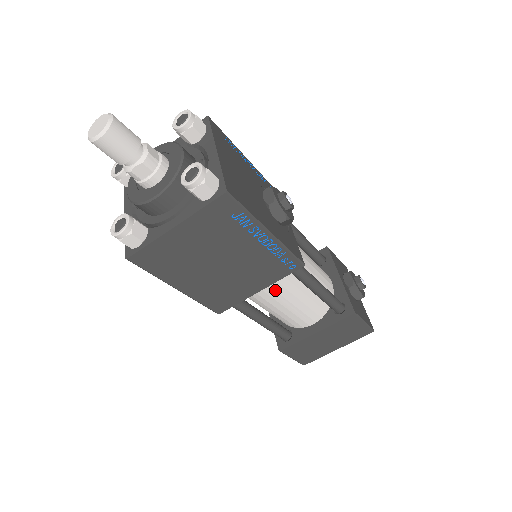
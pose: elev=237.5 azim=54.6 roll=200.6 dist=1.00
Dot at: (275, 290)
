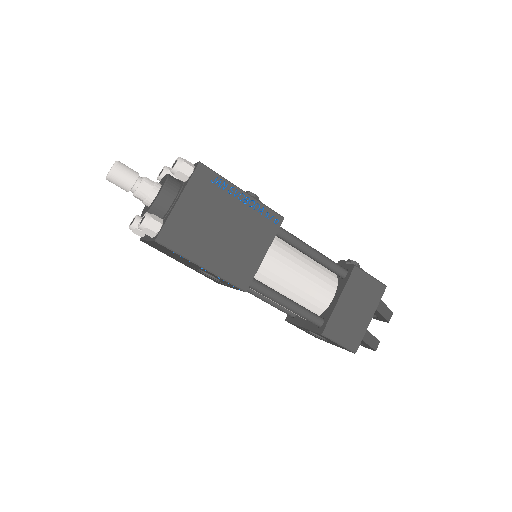
Dot at: (280, 261)
